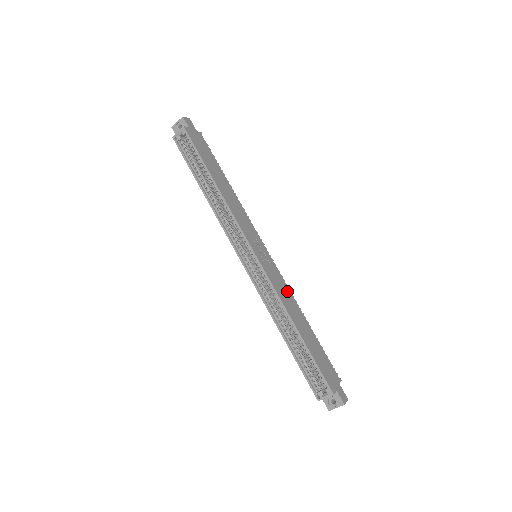
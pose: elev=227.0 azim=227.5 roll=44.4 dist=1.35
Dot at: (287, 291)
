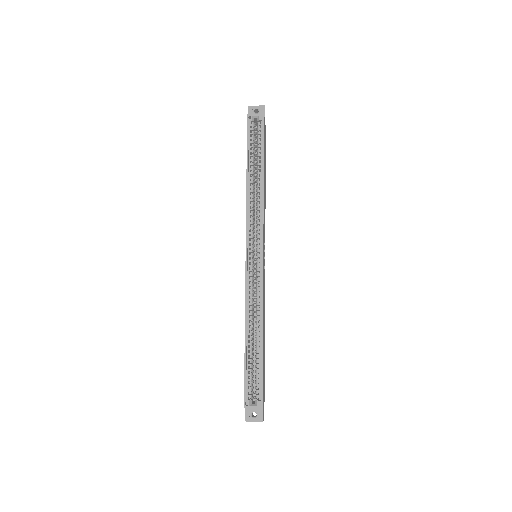
Dot at: occluded
